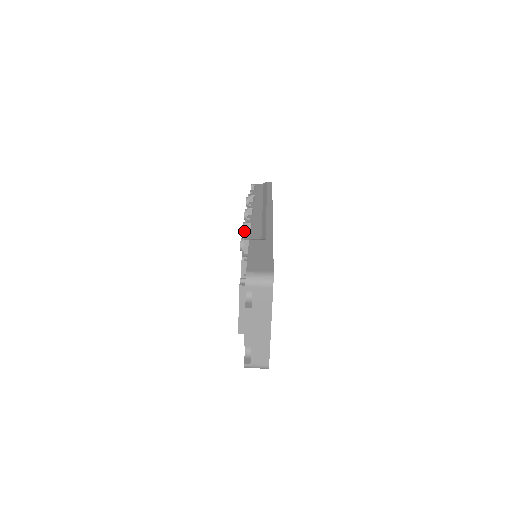
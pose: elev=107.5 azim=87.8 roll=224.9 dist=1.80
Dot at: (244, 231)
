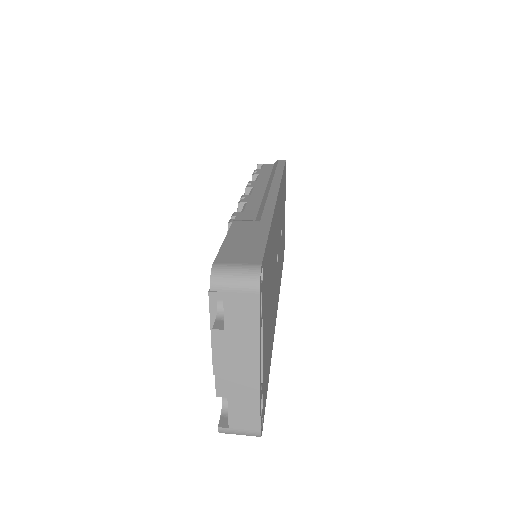
Dot at: occluded
